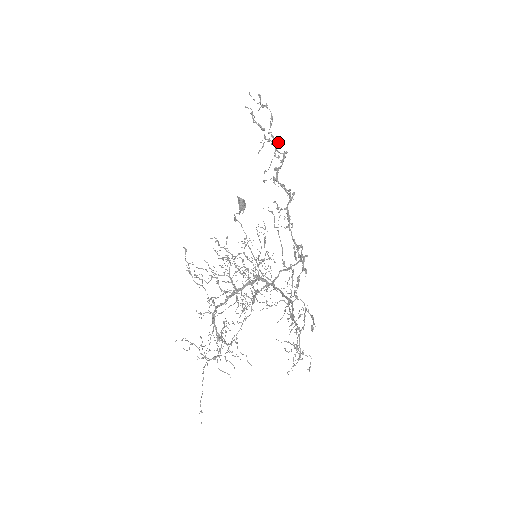
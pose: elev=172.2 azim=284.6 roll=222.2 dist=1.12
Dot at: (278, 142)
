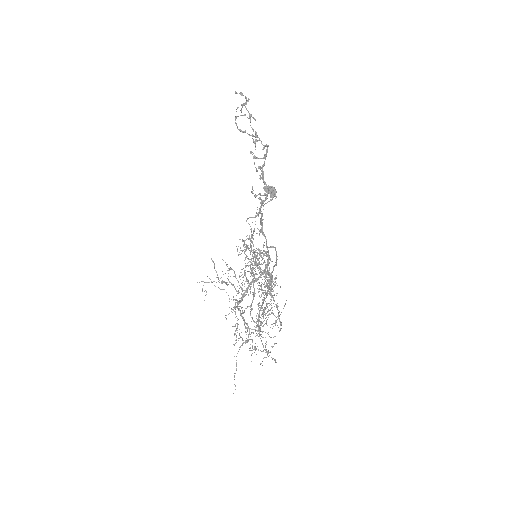
Dot at: (255, 141)
